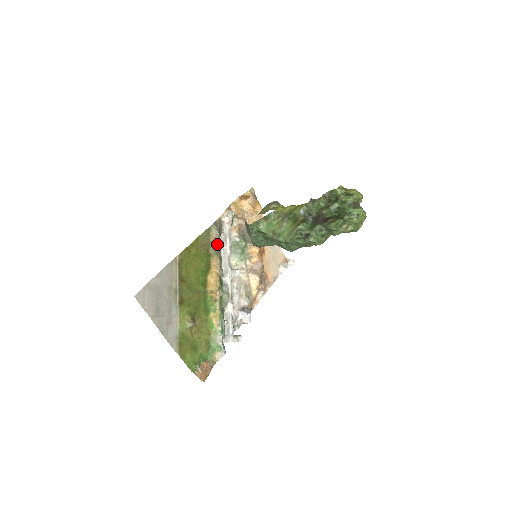
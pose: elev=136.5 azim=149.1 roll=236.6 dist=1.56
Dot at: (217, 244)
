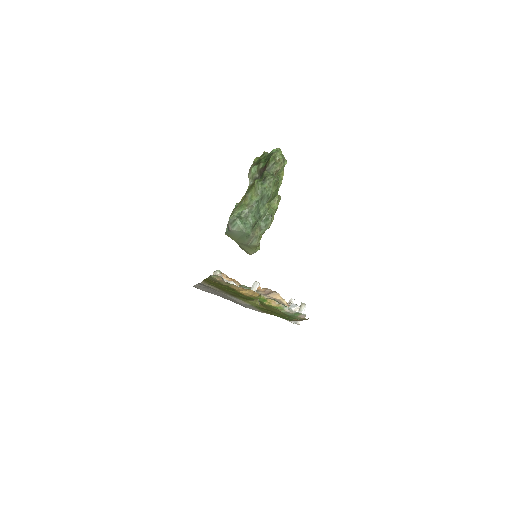
Dot at: (225, 282)
